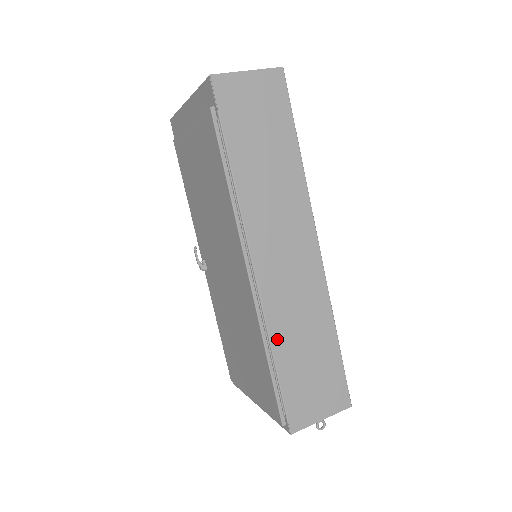
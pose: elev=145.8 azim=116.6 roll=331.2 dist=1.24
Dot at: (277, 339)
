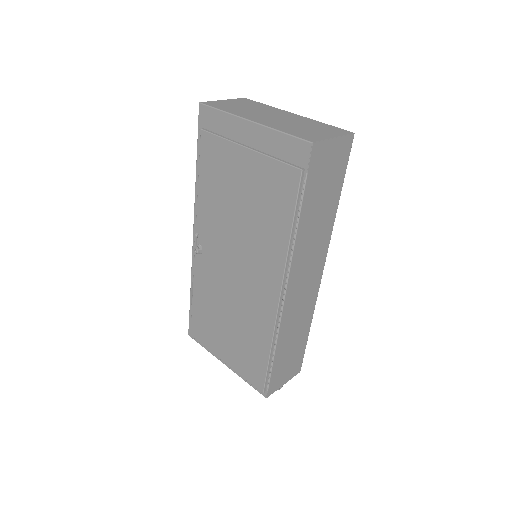
Dot at: (281, 341)
